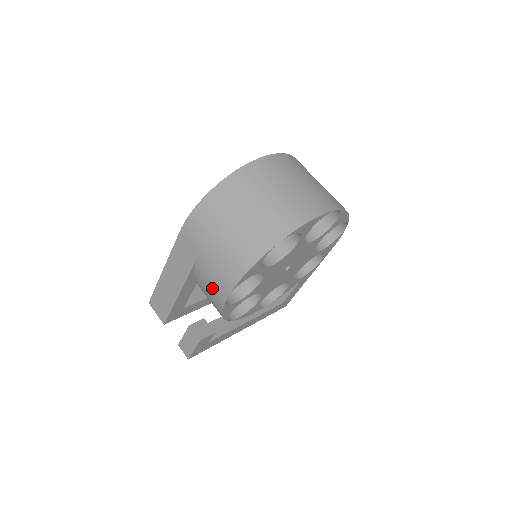
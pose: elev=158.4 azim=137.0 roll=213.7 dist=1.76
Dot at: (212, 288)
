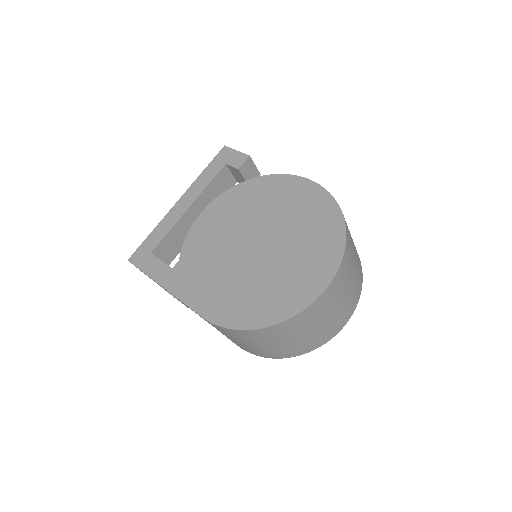
Dot at: occluded
